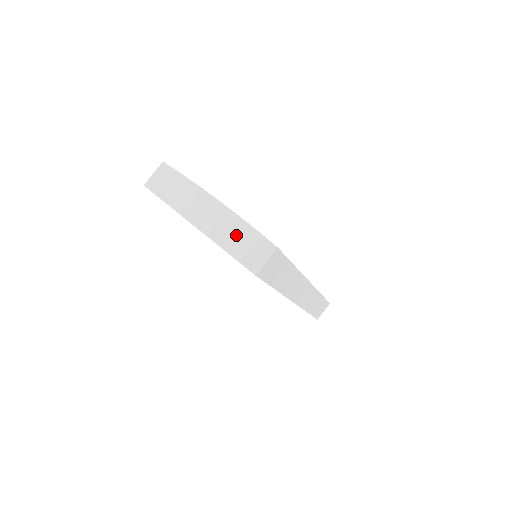
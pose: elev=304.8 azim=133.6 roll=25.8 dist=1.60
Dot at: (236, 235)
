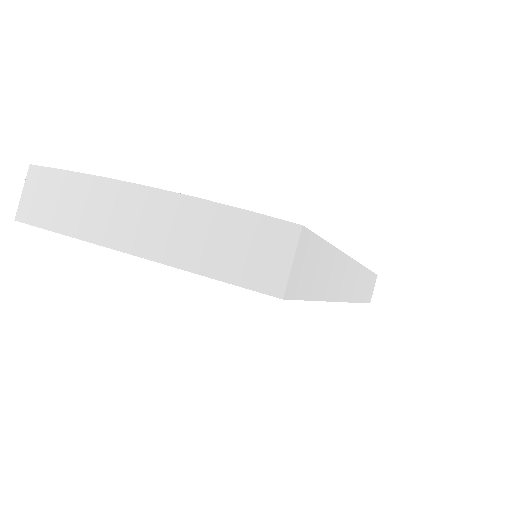
Dot at: (210, 236)
